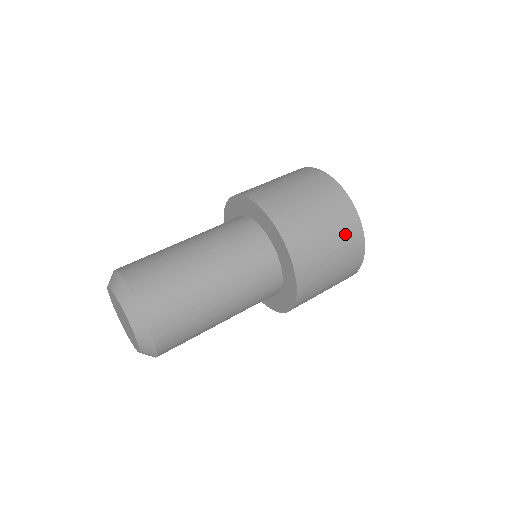
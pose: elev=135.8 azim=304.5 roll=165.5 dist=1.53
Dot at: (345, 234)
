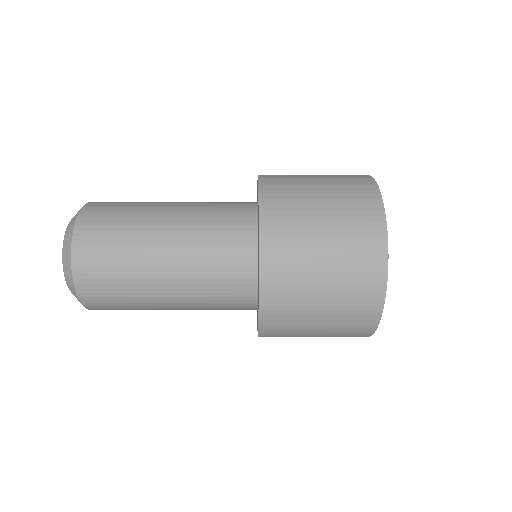
Dot at: (354, 284)
